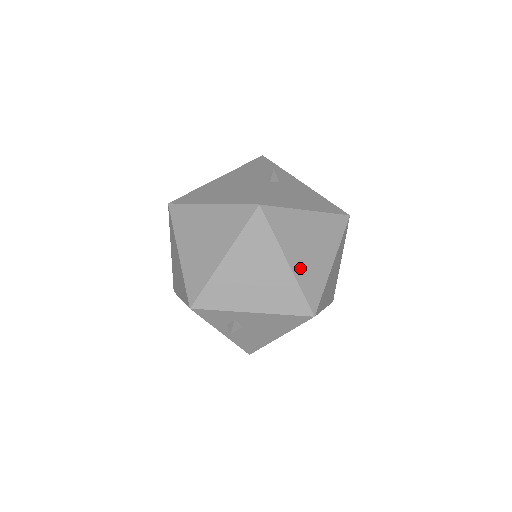
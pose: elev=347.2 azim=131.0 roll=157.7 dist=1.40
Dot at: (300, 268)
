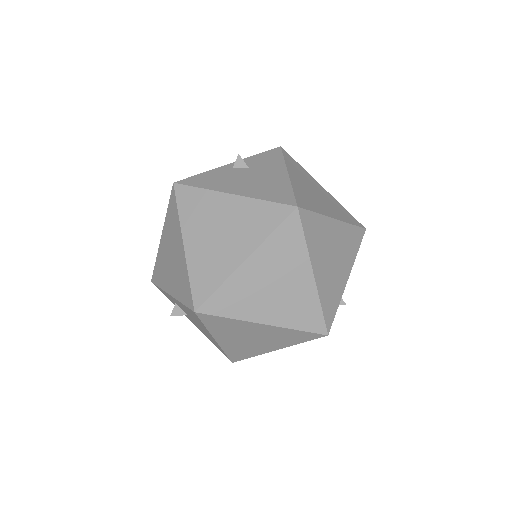
Dot at: (196, 254)
